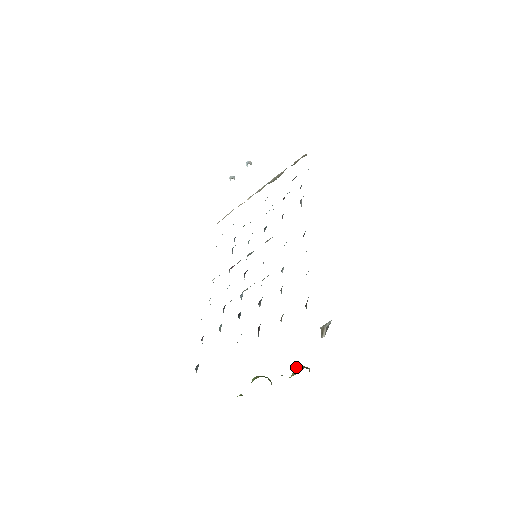
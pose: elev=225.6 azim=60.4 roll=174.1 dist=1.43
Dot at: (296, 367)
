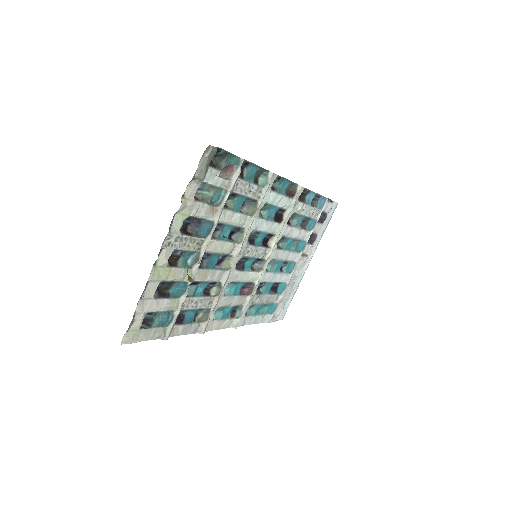
Dot at: occluded
